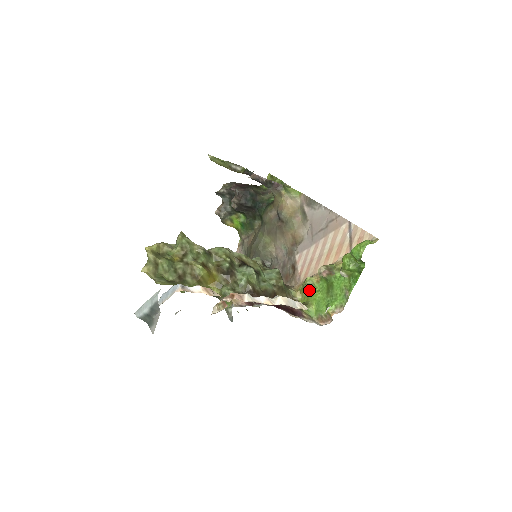
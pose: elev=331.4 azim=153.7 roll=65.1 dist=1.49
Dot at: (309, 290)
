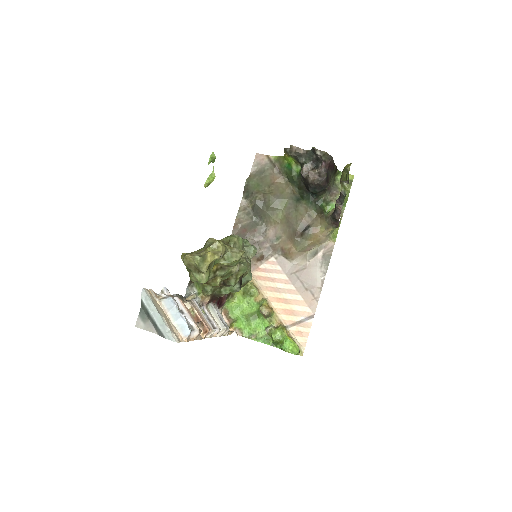
Dot at: (246, 293)
